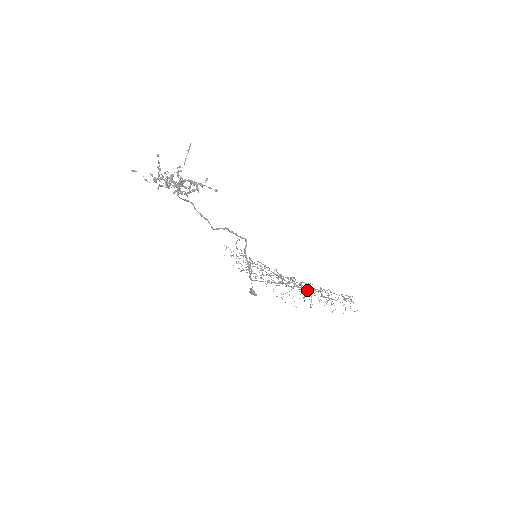
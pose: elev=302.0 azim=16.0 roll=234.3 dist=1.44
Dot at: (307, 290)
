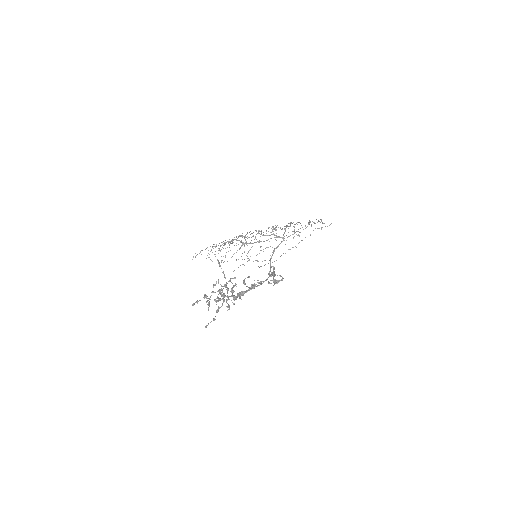
Dot at: occluded
